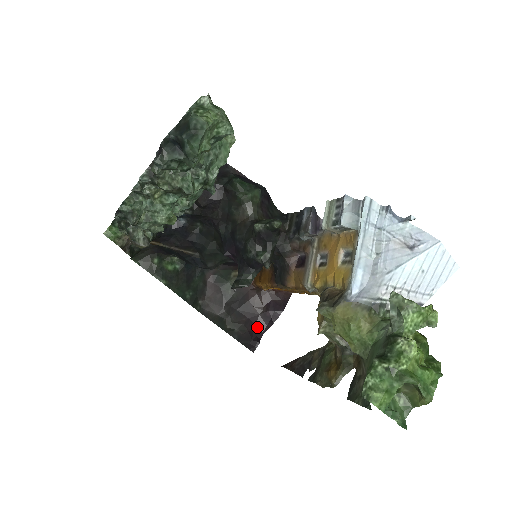
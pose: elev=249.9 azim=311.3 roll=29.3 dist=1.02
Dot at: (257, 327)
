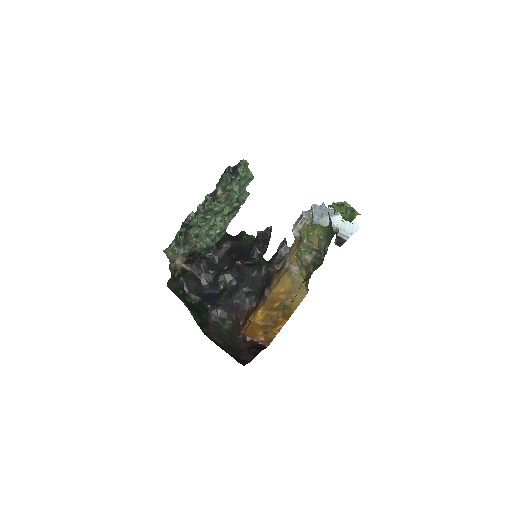
Dot at: (244, 359)
